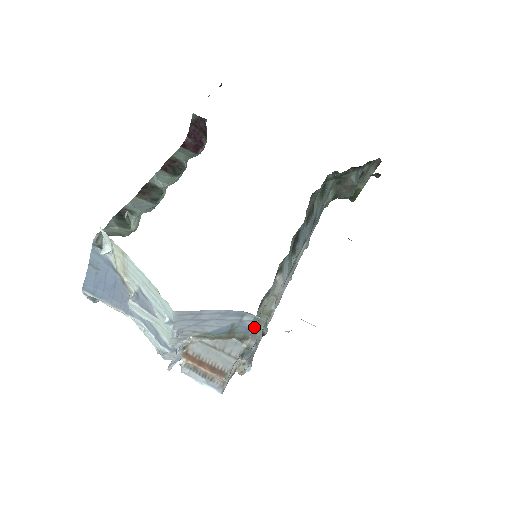
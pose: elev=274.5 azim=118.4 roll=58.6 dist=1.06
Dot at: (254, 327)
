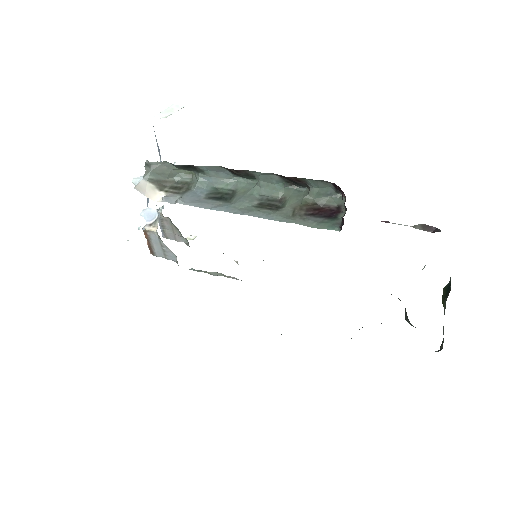
Dot at: occluded
